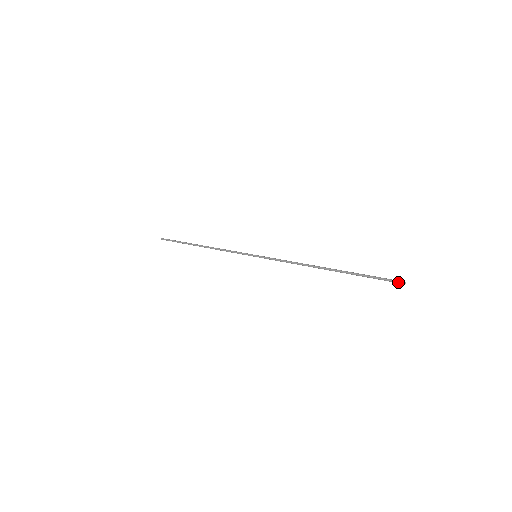
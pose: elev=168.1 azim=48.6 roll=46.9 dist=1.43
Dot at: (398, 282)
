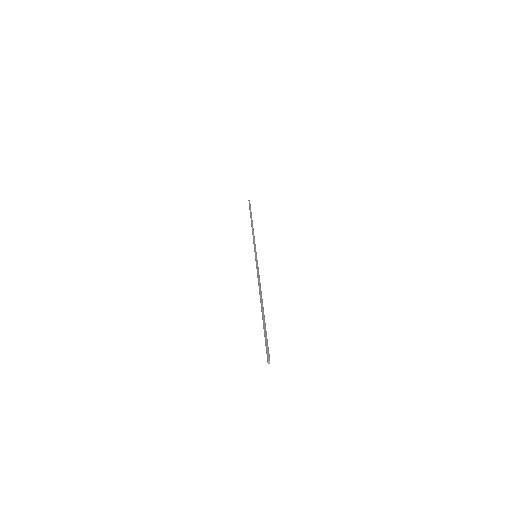
Dot at: (267, 358)
